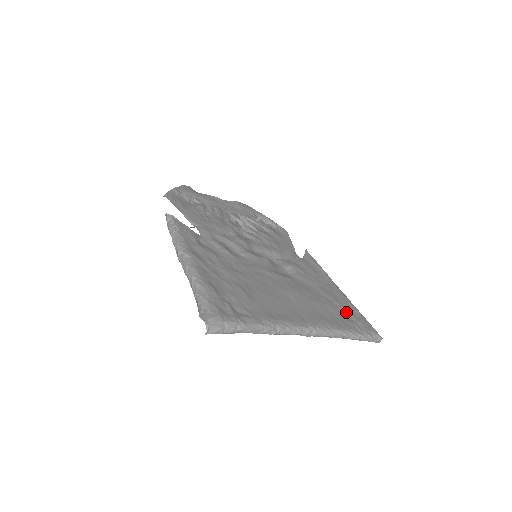
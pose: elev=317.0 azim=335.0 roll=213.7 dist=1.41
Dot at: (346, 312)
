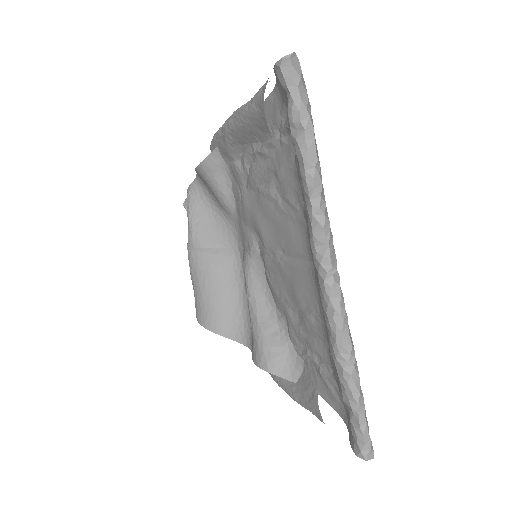
Dot at: occluded
